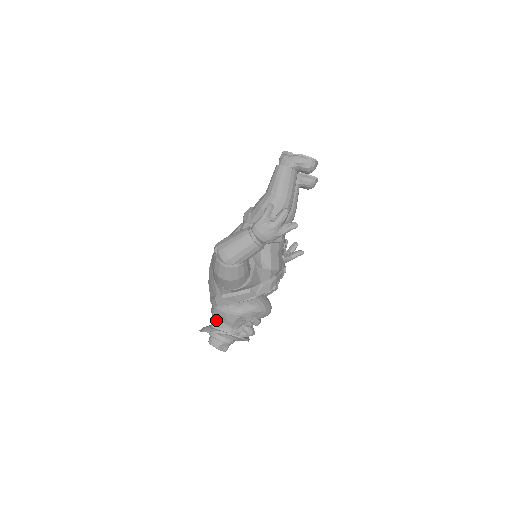
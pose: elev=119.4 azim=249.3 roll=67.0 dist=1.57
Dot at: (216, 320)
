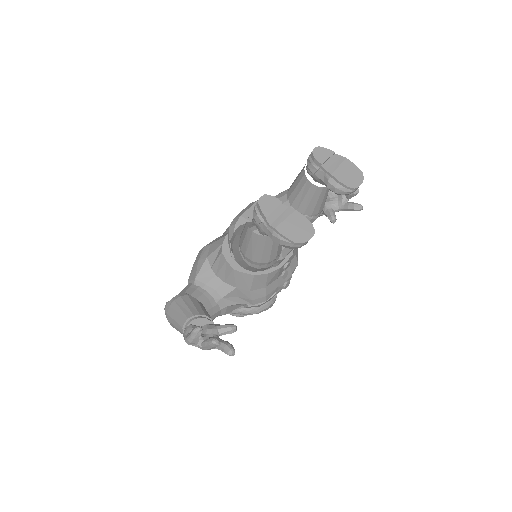
Dot at: occluded
